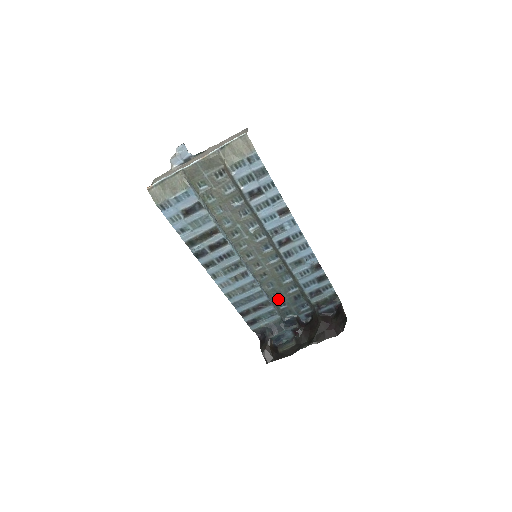
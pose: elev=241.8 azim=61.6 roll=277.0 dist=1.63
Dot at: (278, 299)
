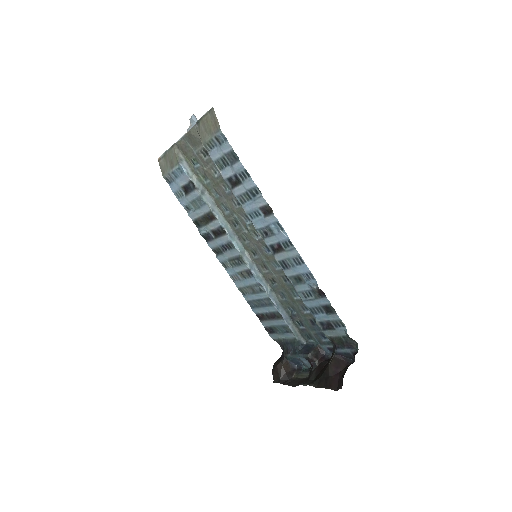
Dot at: (294, 315)
